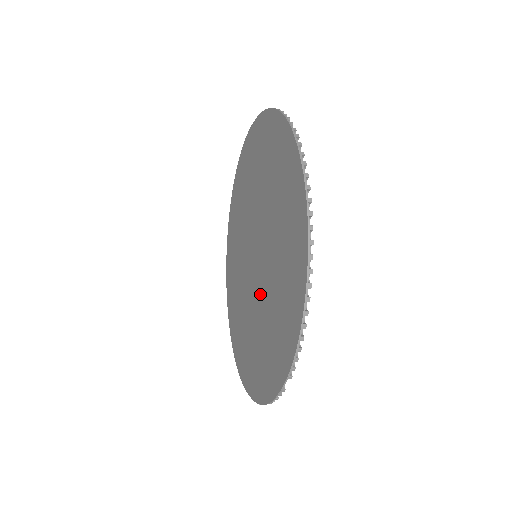
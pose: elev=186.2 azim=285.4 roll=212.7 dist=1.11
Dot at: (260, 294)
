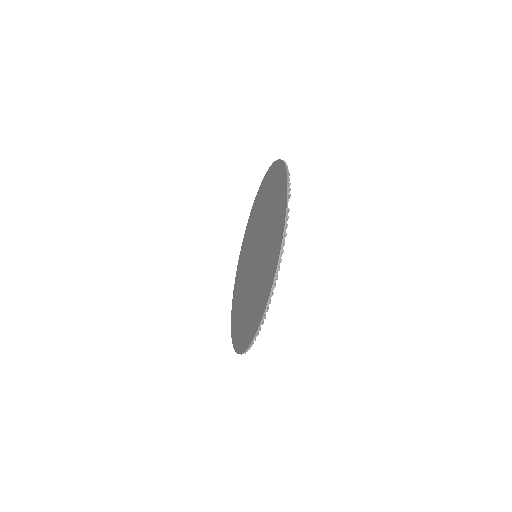
Dot at: (263, 246)
